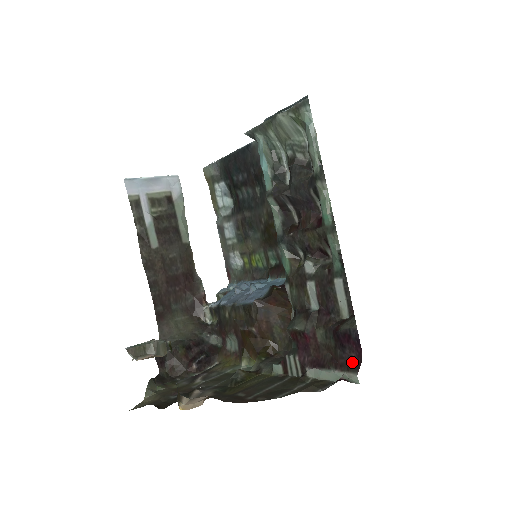
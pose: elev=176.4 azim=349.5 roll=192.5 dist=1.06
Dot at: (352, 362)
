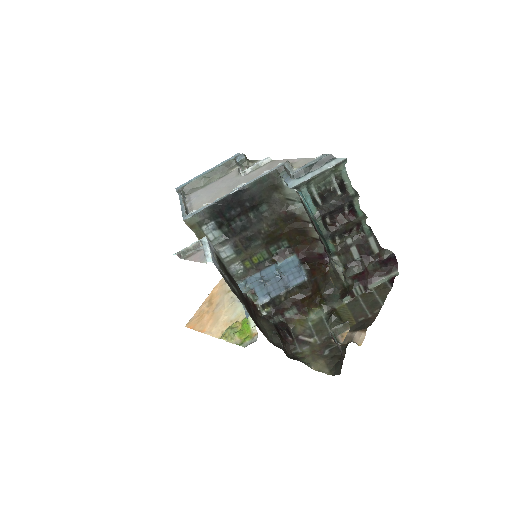
Dot at: (393, 268)
